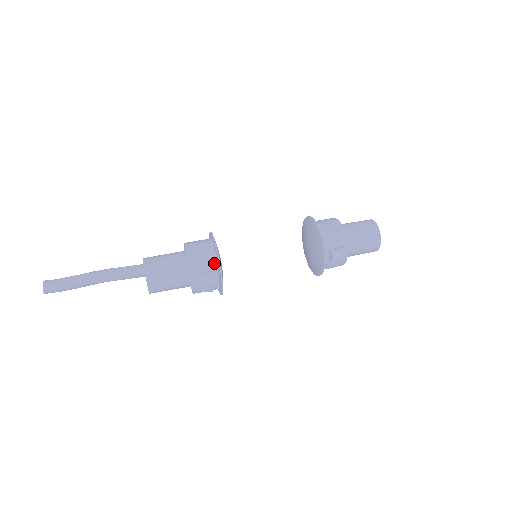
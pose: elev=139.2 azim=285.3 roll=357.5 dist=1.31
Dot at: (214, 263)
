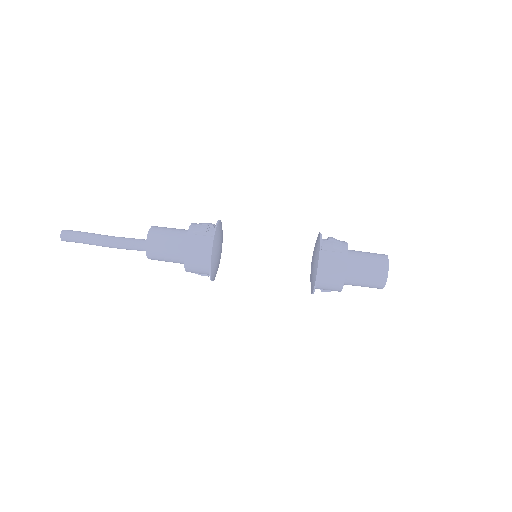
Dot at: (208, 274)
